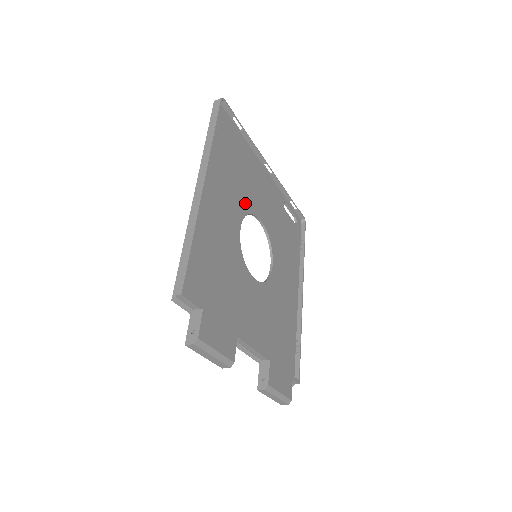
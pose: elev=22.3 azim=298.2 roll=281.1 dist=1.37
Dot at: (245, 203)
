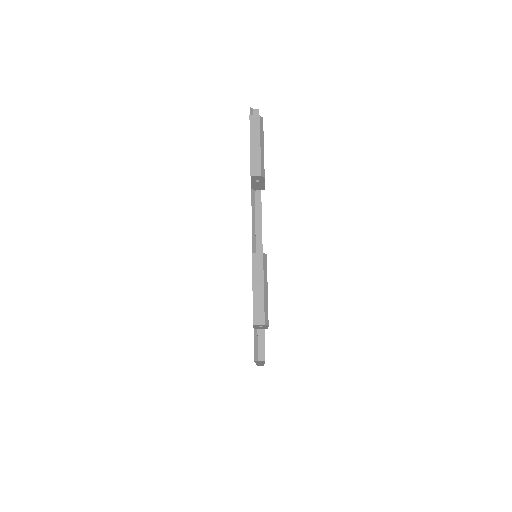
Dot at: occluded
